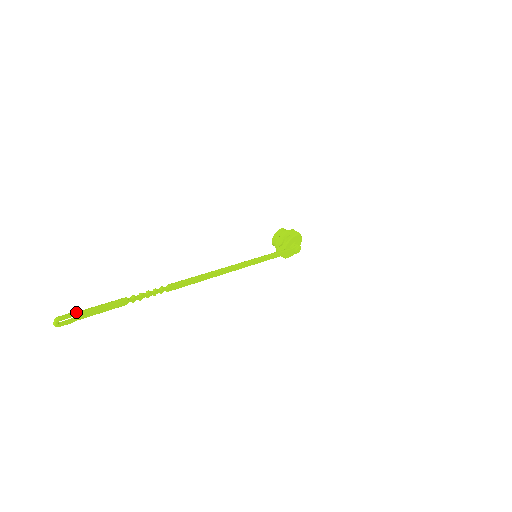
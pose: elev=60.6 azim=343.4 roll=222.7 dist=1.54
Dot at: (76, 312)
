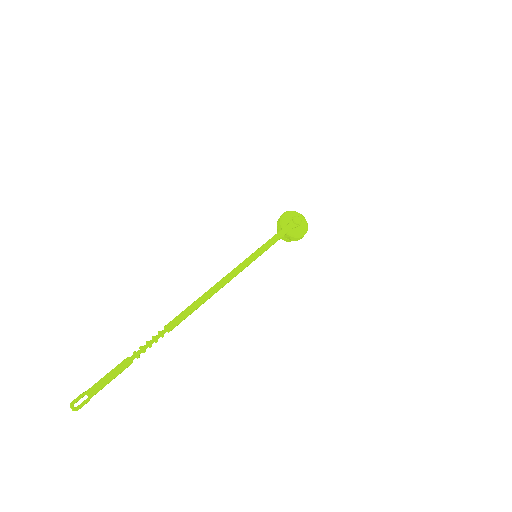
Dot at: (86, 391)
